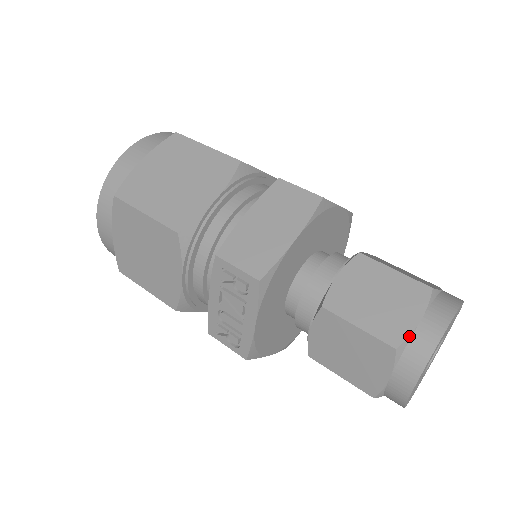
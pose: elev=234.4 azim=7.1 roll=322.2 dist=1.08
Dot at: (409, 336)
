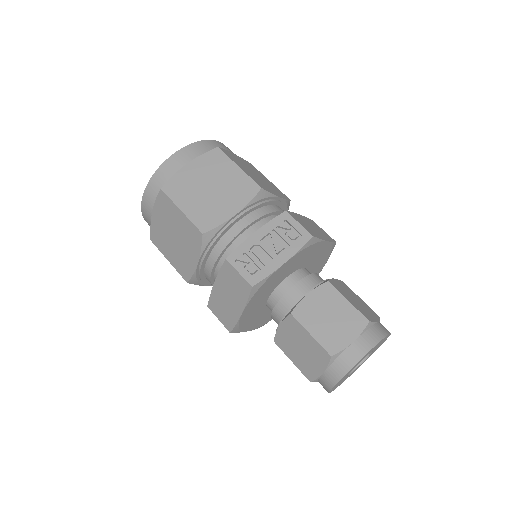
Dot at: (374, 322)
